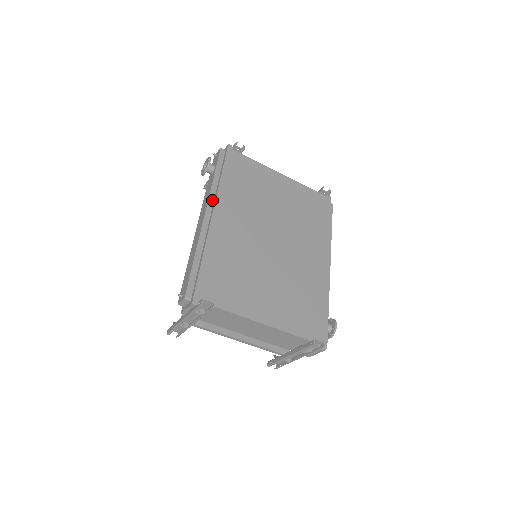
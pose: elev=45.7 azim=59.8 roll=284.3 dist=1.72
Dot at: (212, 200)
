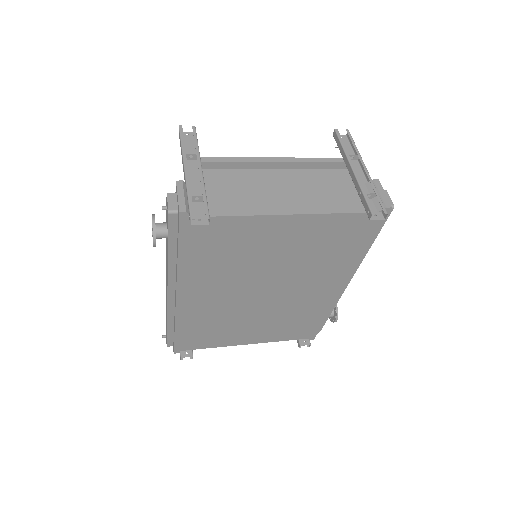
Dot at: (173, 280)
